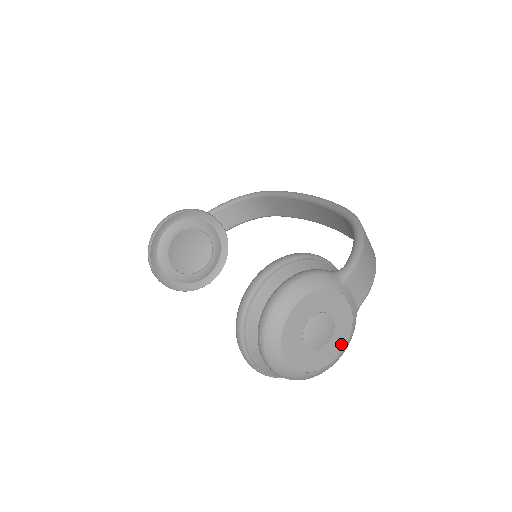
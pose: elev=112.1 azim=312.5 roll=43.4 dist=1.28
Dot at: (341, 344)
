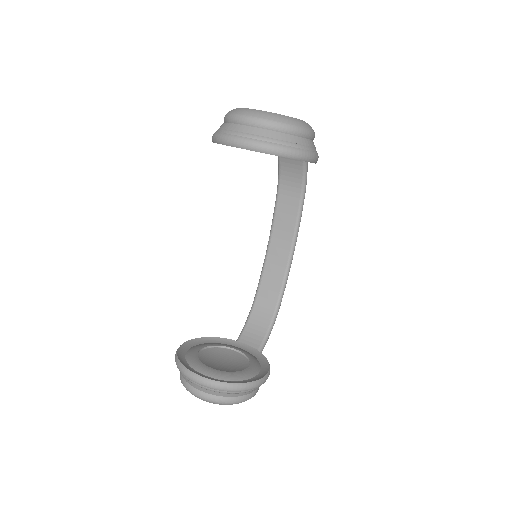
Dot at: occluded
